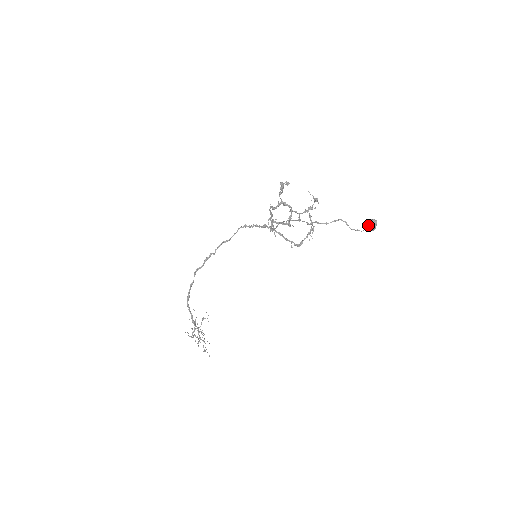
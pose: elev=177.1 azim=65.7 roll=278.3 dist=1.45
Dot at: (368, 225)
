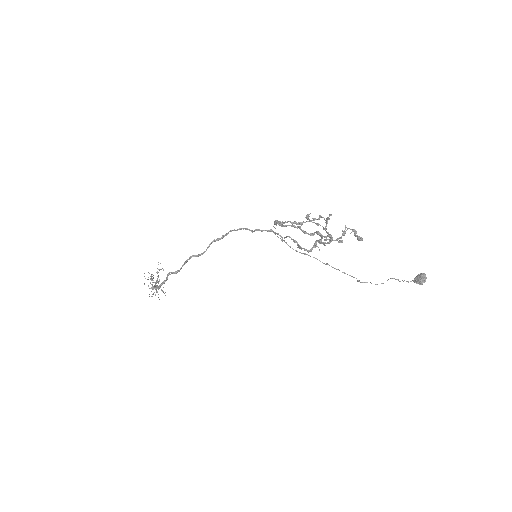
Dot at: (419, 282)
